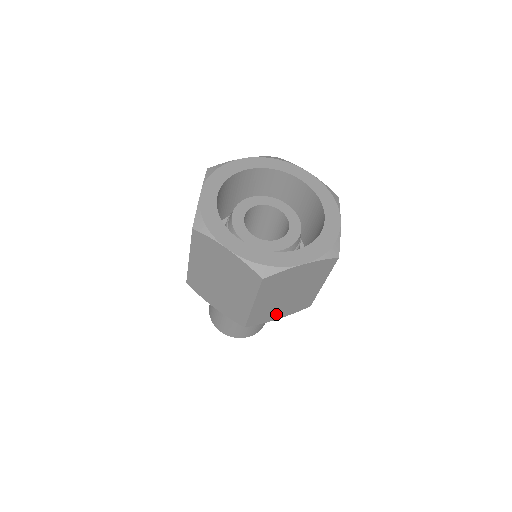
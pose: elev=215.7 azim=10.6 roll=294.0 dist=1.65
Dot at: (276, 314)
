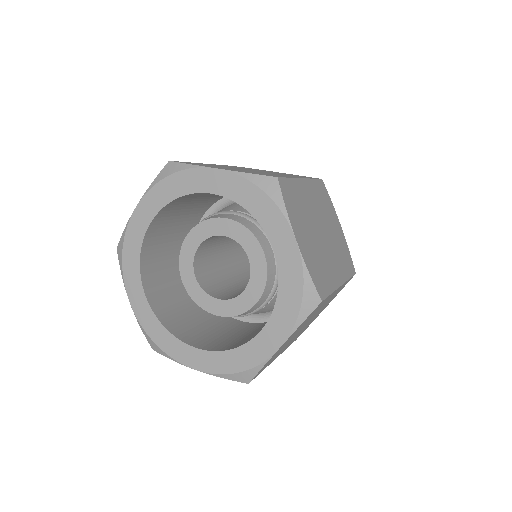
Dot at: (318, 314)
